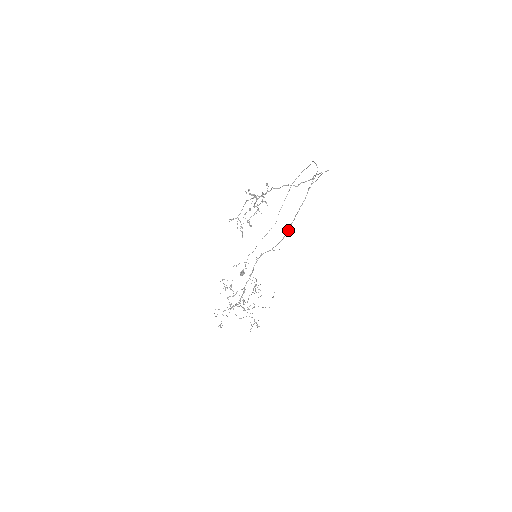
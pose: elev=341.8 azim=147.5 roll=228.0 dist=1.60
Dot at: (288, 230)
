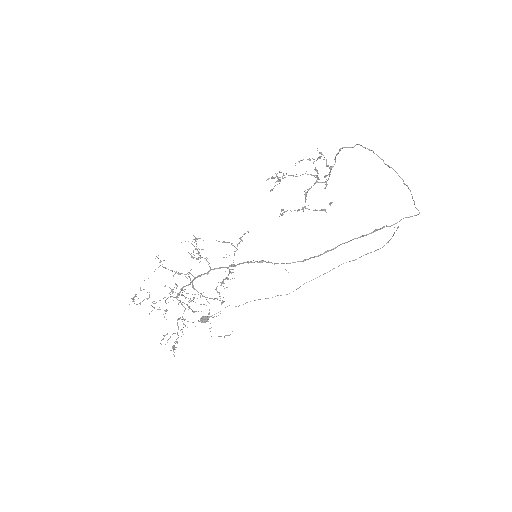
Dot at: (318, 255)
